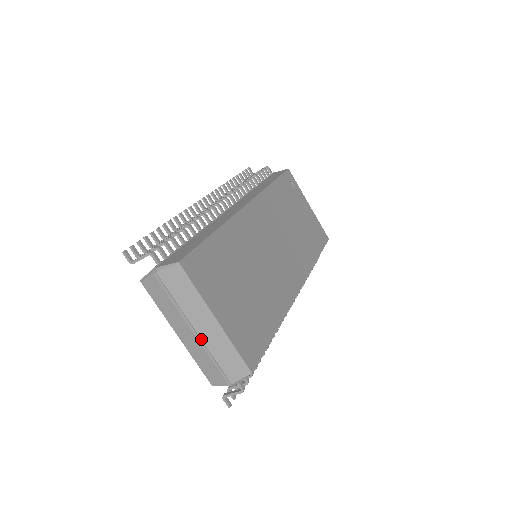
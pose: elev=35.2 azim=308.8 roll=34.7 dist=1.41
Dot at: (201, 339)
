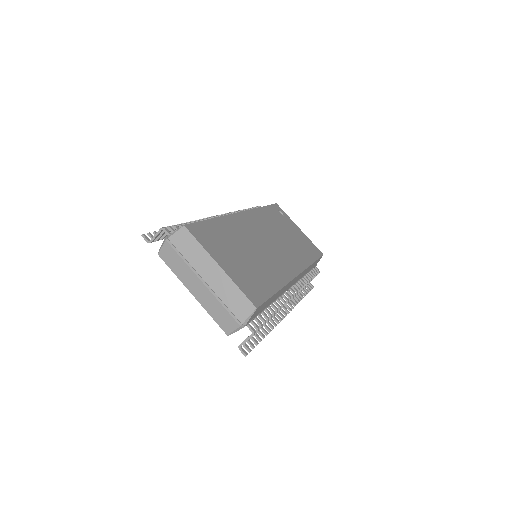
Dot at: (210, 288)
